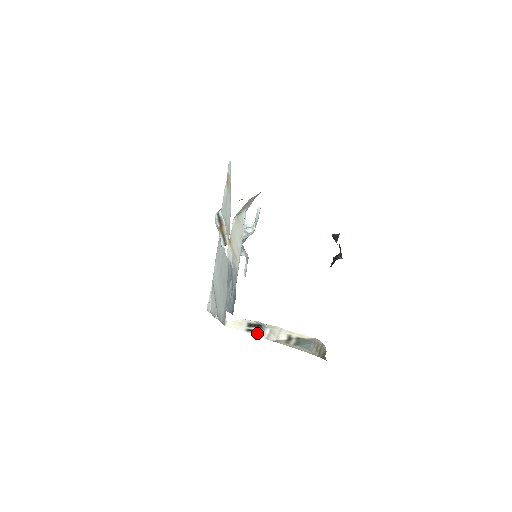
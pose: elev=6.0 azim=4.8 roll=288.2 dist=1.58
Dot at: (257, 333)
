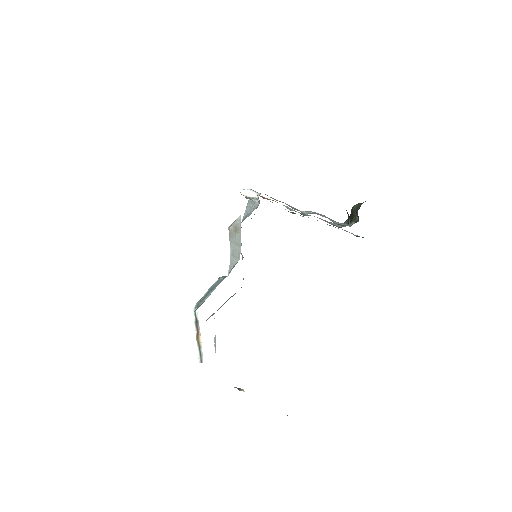
Dot at: (241, 389)
